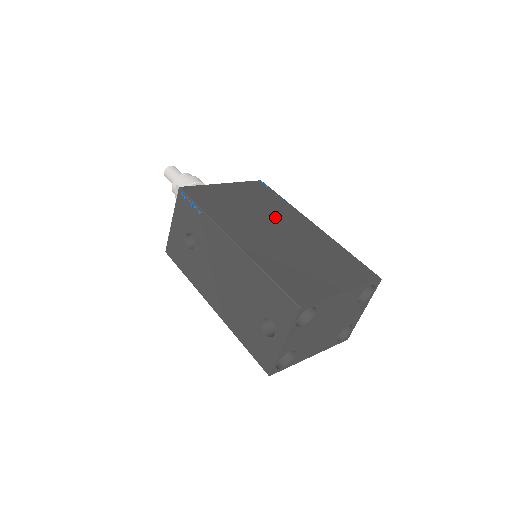
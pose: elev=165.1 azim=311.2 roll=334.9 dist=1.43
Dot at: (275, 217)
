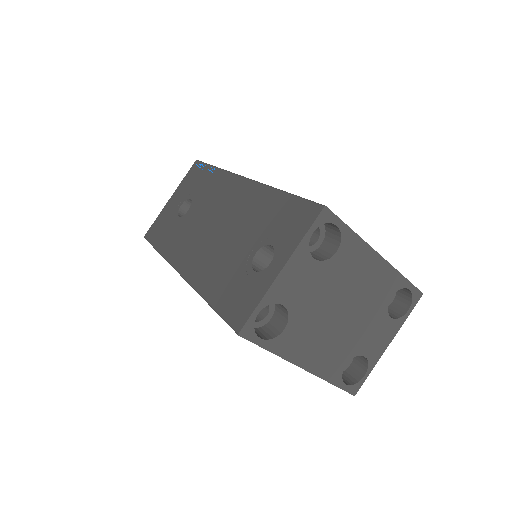
Dot at: occluded
